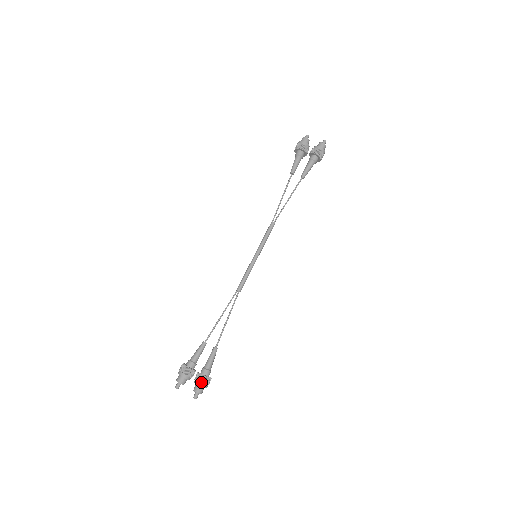
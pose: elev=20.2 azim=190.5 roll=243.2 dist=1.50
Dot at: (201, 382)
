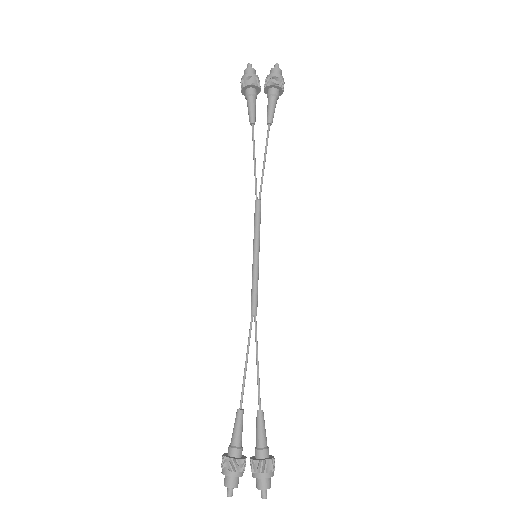
Dot at: (265, 472)
